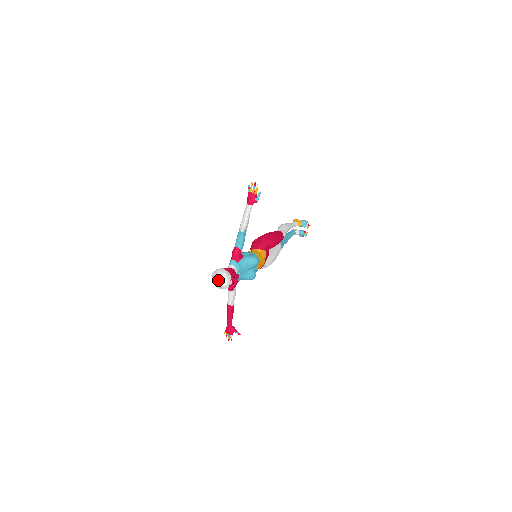
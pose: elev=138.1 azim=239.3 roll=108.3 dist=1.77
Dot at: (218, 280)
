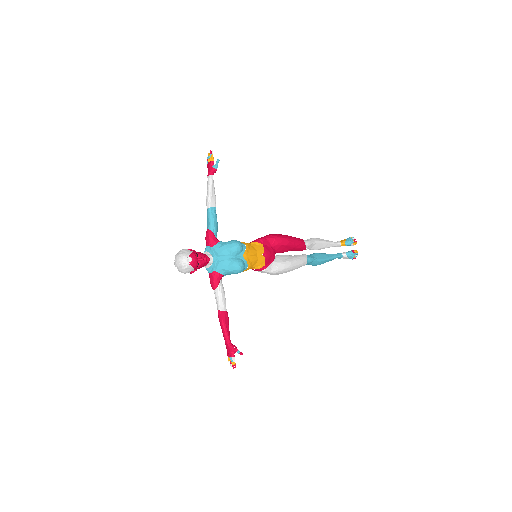
Dot at: (175, 258)
